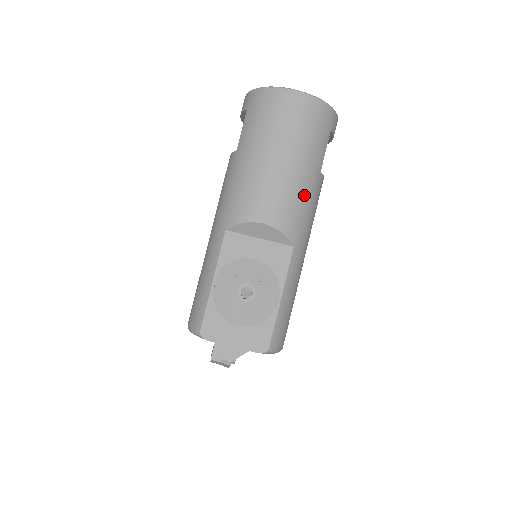
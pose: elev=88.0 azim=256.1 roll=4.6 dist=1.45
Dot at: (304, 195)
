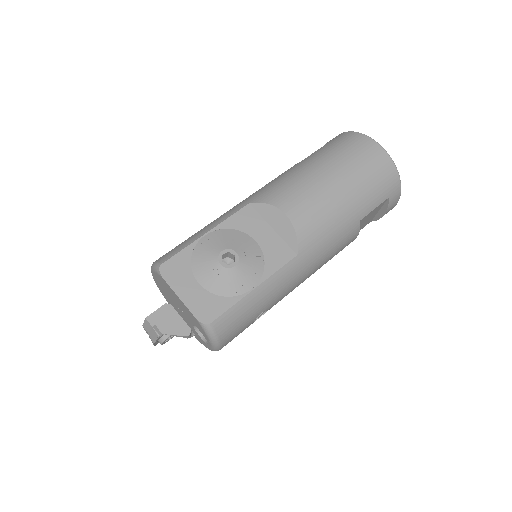
Dot at: (335, 222)
